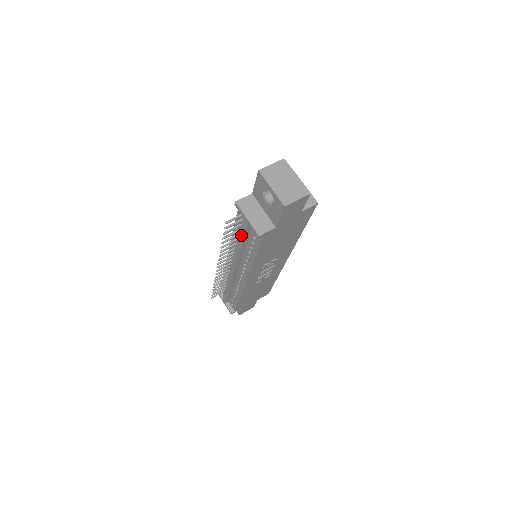
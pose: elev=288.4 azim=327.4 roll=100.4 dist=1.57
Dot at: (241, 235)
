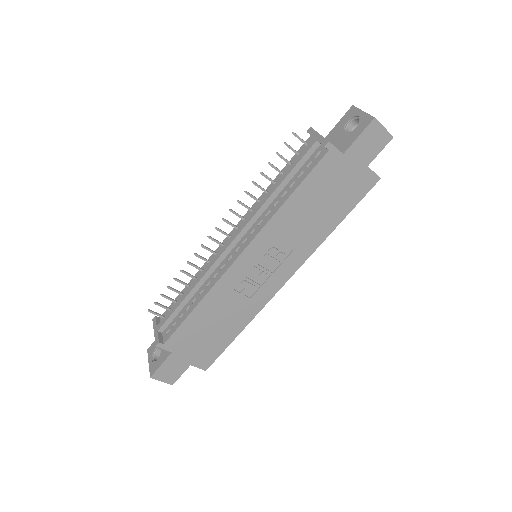
Dot at: (291, 166)
